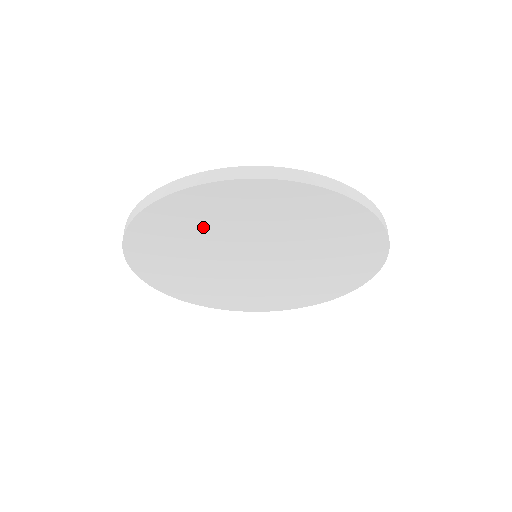
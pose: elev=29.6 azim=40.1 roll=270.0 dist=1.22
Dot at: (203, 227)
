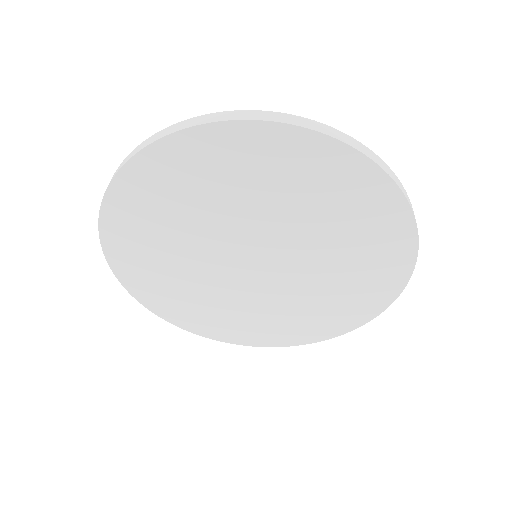
Dot at: (168, 222)
